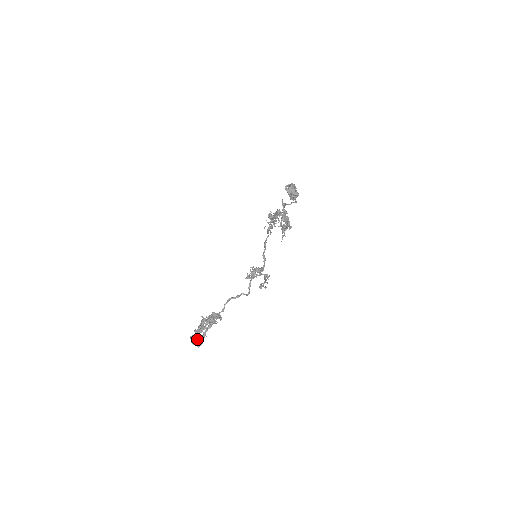
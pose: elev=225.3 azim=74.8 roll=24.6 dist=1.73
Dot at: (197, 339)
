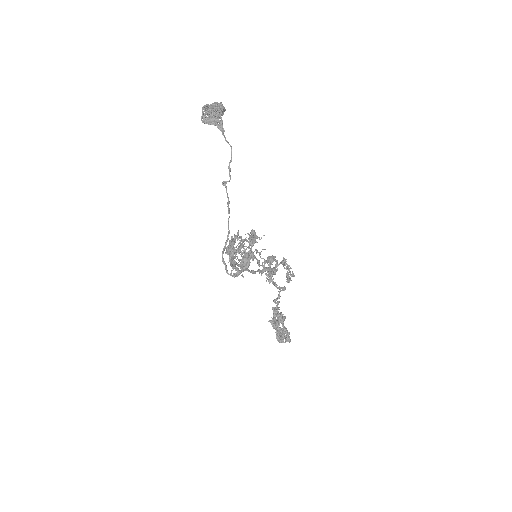
Dot at: (282, 336)
